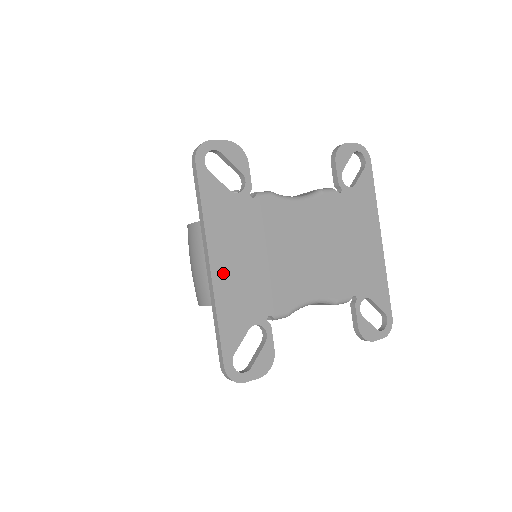
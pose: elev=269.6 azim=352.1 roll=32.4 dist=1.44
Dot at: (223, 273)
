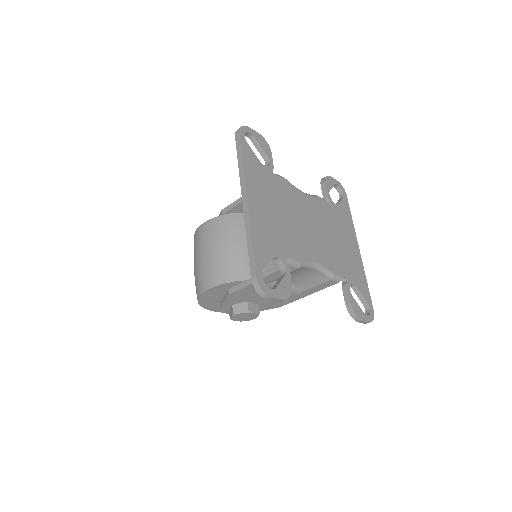
Dot at: (256, 209)
